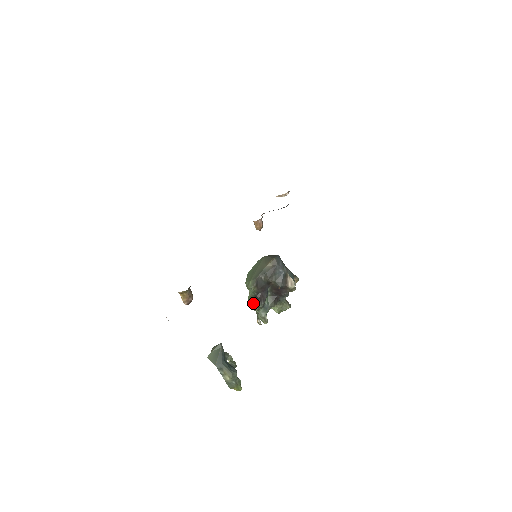
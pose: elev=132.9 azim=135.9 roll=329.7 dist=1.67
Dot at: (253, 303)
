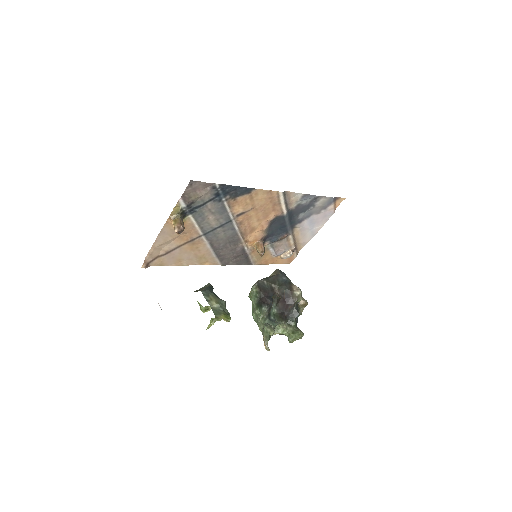
Dot at: (256, 309)
